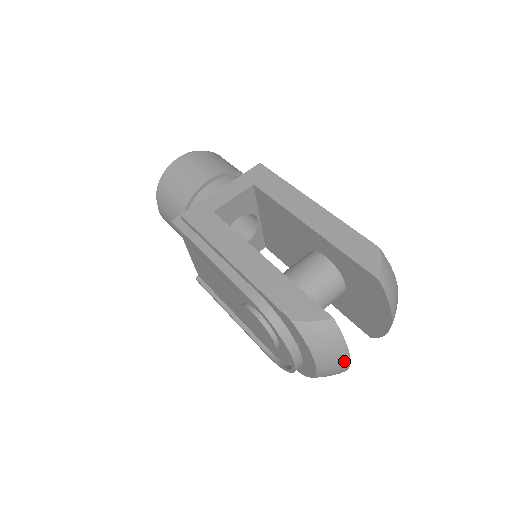
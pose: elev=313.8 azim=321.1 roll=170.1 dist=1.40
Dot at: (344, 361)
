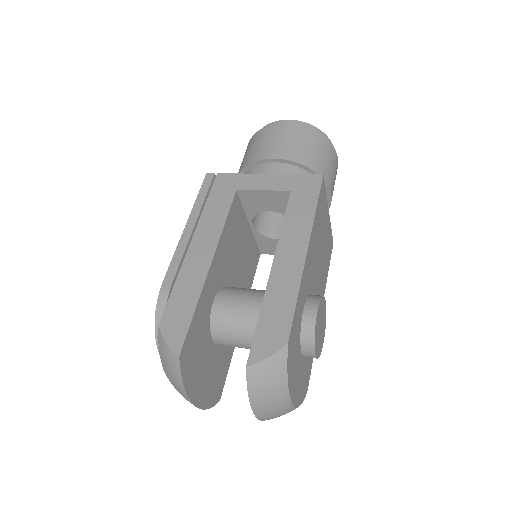
Dot at: (187, 398)
